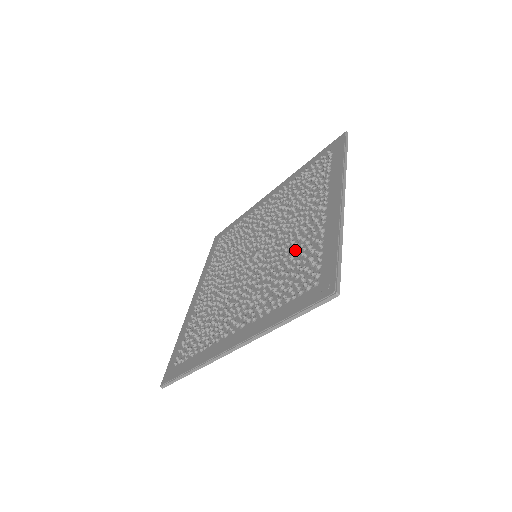
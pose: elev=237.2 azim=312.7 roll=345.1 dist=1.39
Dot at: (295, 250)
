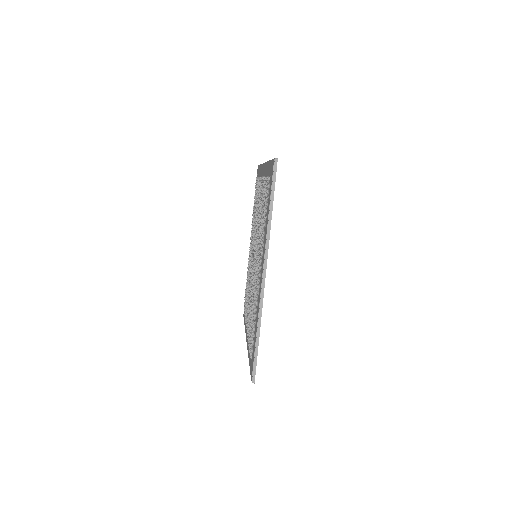
Dot at: occluded
